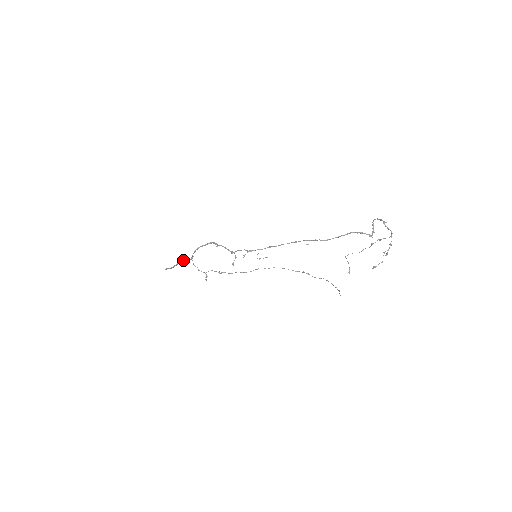
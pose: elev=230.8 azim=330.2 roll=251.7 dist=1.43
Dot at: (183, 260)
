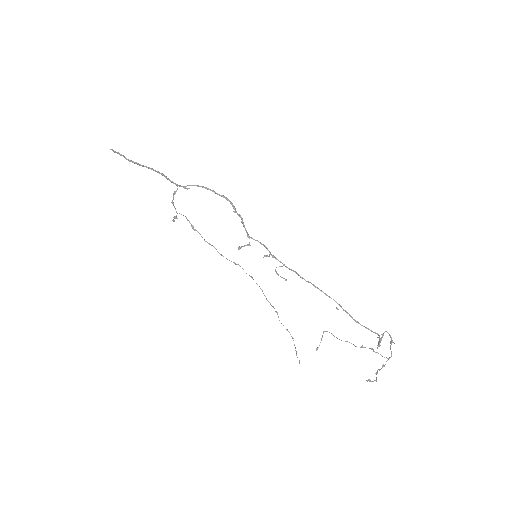
Dot at: (162, 173)
